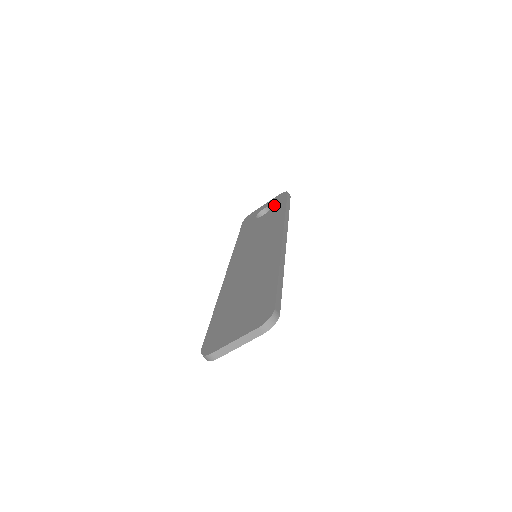
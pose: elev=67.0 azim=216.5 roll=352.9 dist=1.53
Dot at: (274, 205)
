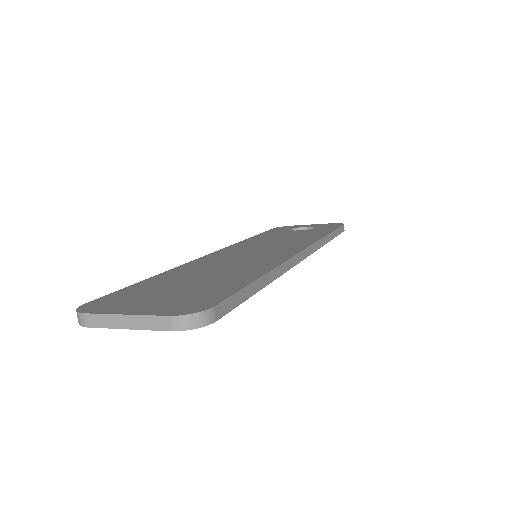
Dot at: (319, 227)
